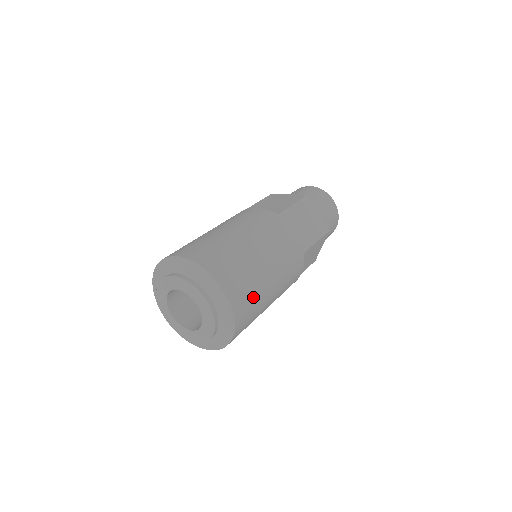
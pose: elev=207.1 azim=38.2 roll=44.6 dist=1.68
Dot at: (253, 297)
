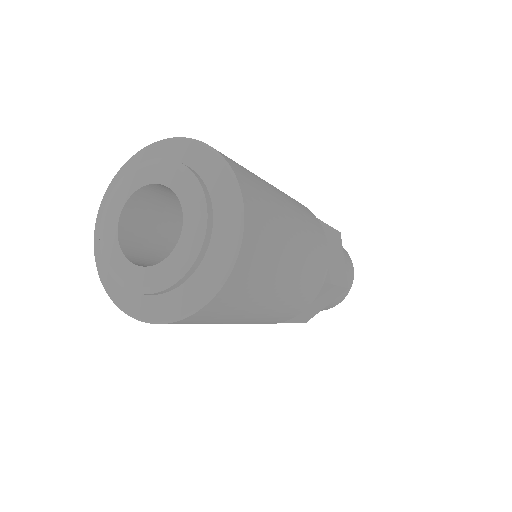
Dot at: (265, 266)
